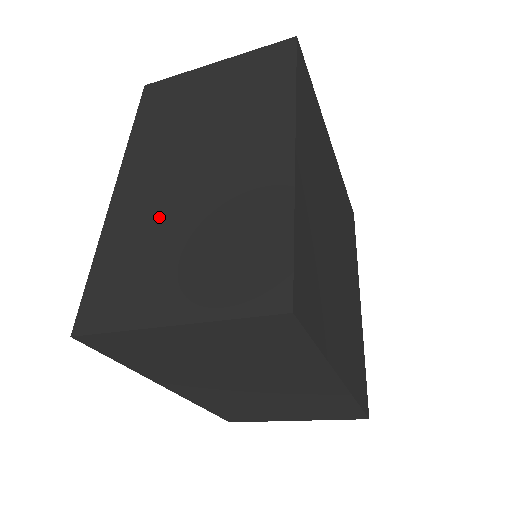
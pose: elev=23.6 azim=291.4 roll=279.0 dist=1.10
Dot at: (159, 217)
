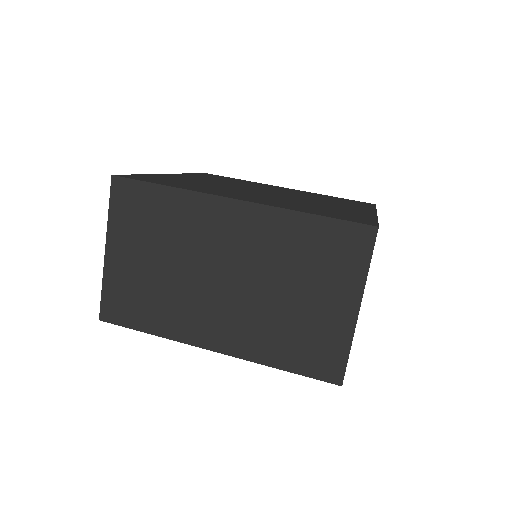
Dot at: occluded
